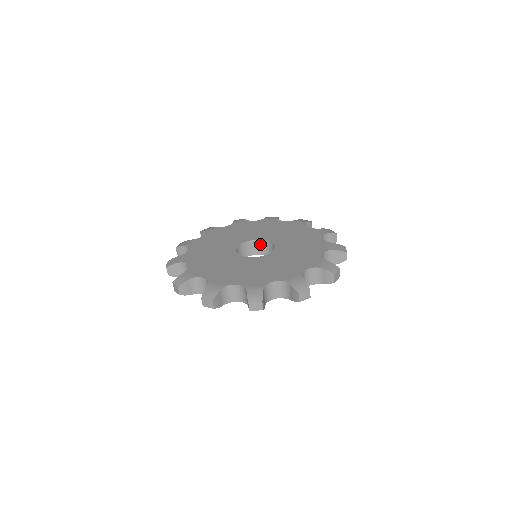
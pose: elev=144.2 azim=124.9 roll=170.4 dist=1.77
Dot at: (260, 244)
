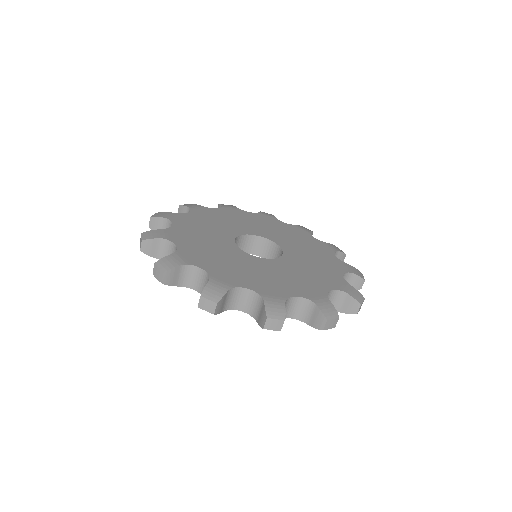
Dot at: (278, 252)
